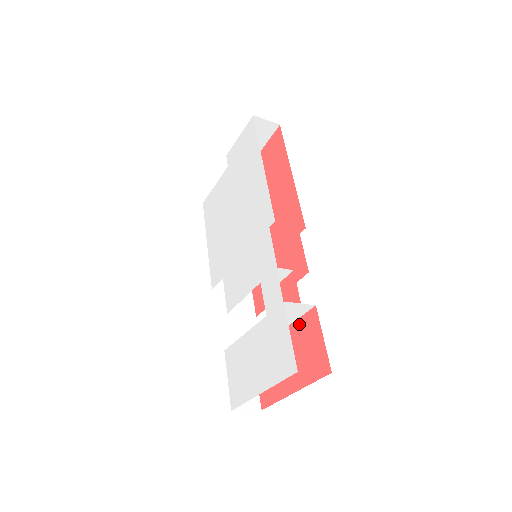
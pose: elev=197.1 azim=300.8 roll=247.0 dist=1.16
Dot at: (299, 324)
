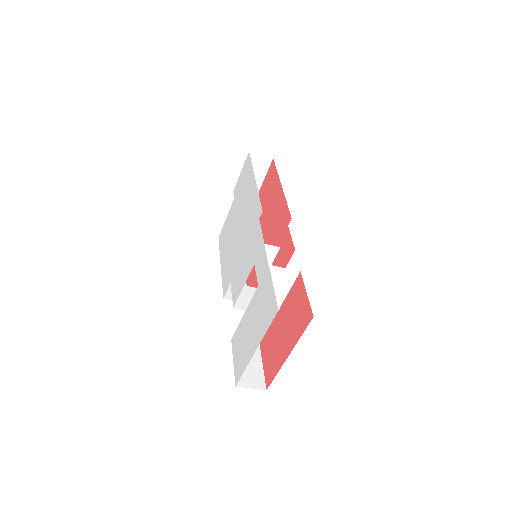
Dot at: (290, 295)
